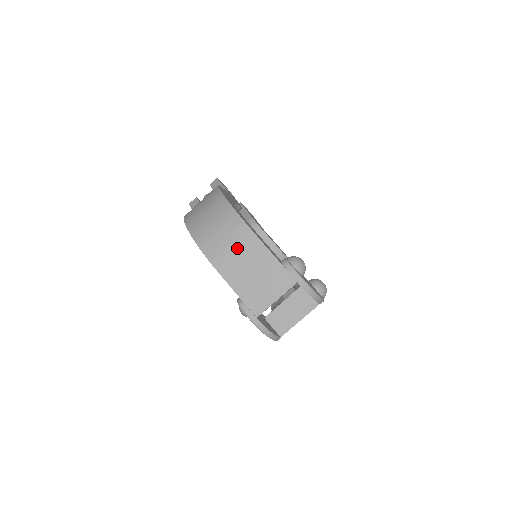
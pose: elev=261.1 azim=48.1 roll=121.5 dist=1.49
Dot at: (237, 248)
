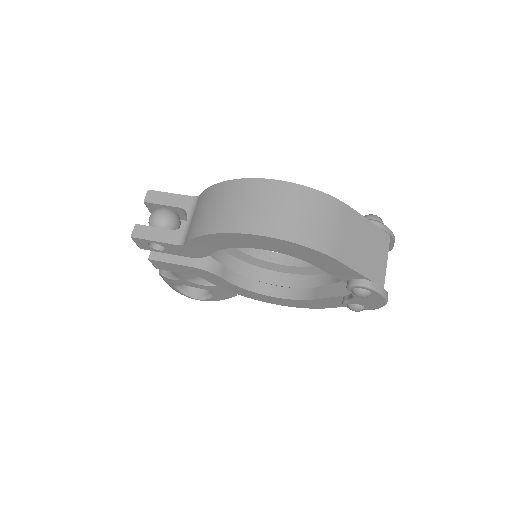
Dot at: (341, 227)
